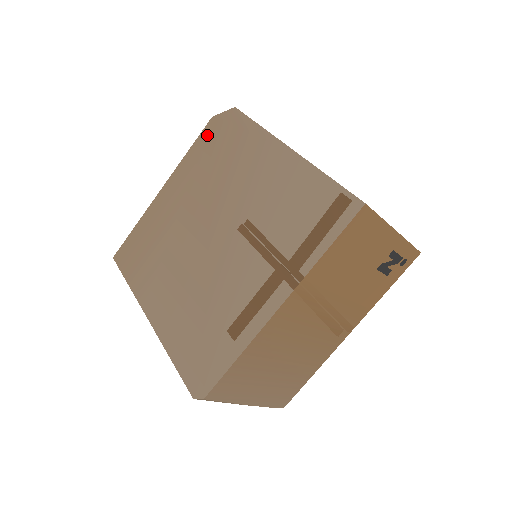
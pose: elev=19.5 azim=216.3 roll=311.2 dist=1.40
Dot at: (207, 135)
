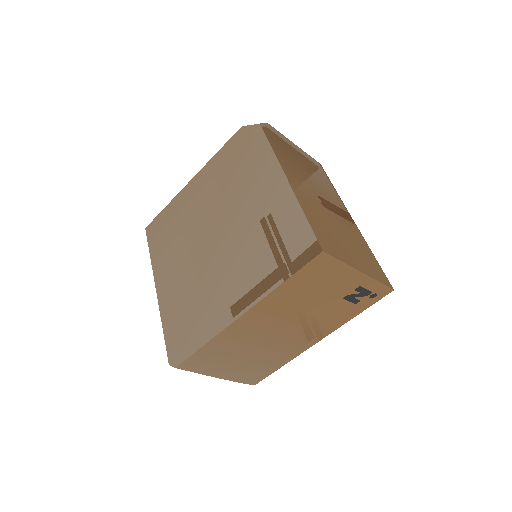
Dot at: (234, 143)
